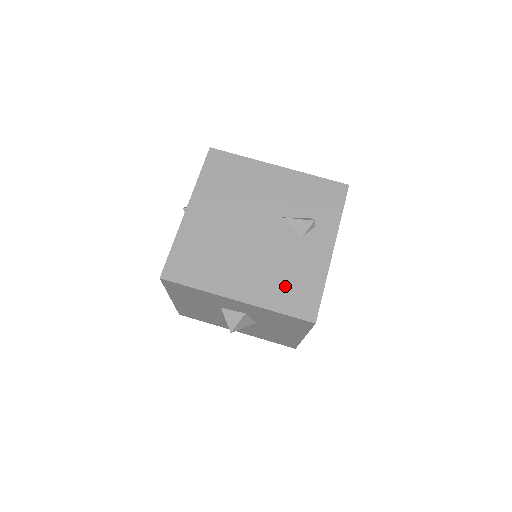
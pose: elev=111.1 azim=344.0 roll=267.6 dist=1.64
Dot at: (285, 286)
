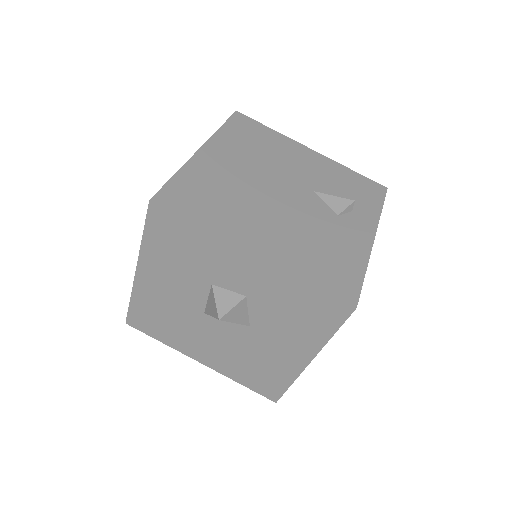
Dot at: (317, 256)
